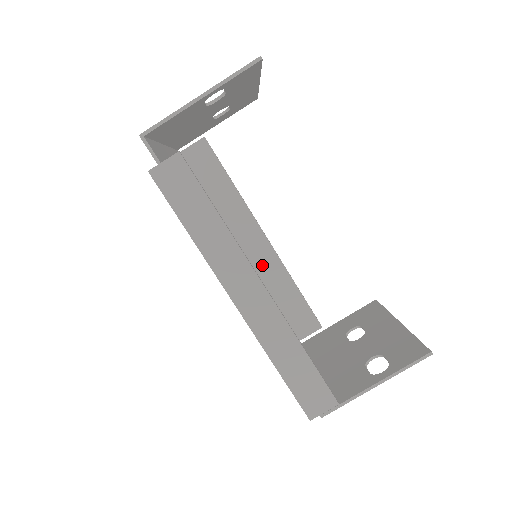
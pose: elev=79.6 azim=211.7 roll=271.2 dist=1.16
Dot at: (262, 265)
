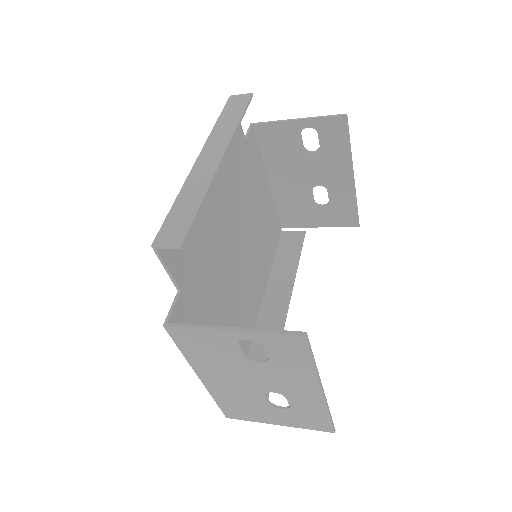
Dot at: (265, 328)
